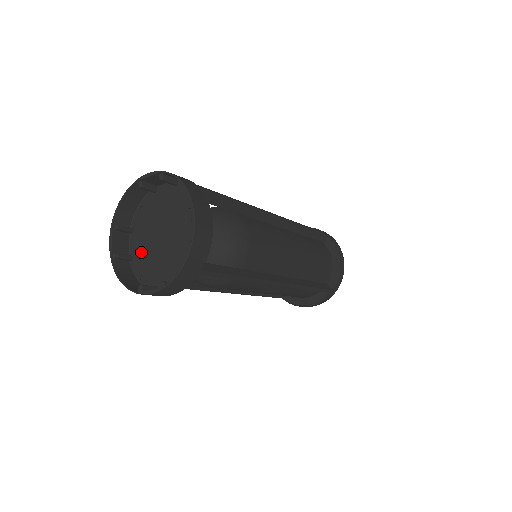
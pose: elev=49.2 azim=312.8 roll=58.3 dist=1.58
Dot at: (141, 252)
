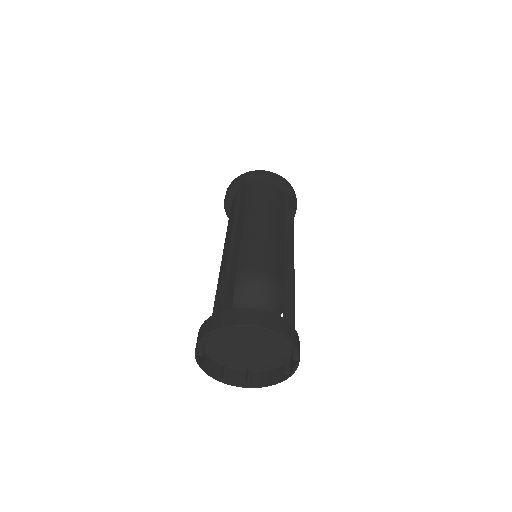
Dot at: (216, 342)
